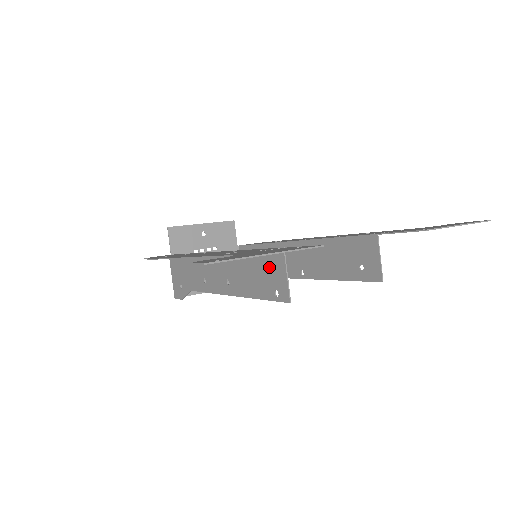
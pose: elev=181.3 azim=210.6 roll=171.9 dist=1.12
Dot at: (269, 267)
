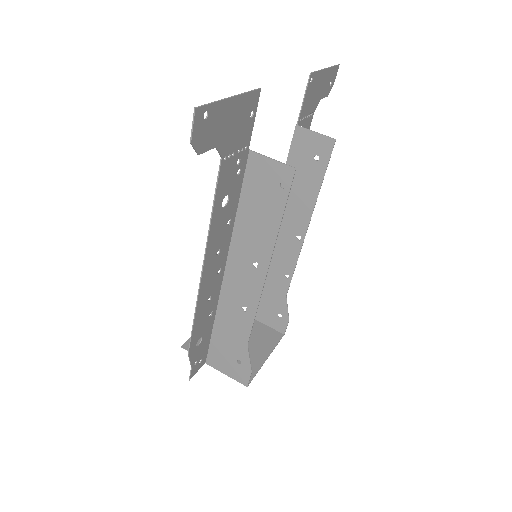
Dot at: (258, 183)
